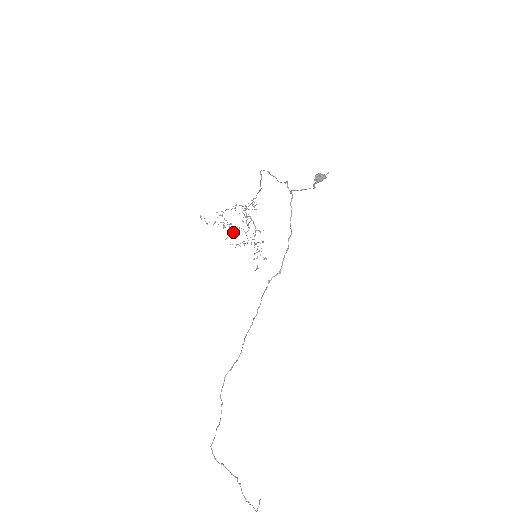
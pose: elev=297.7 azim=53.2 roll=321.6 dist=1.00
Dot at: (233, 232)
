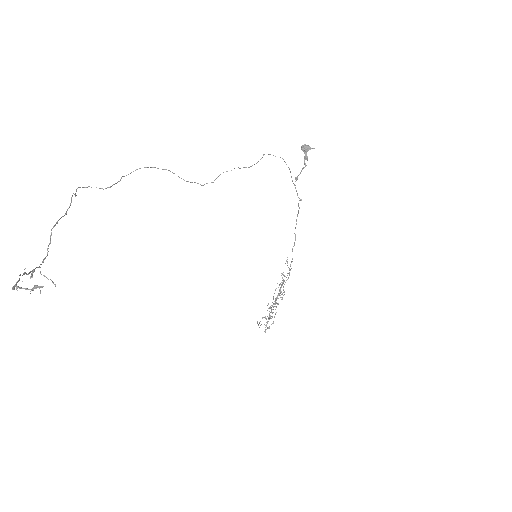
Dot at: (271, 318)
